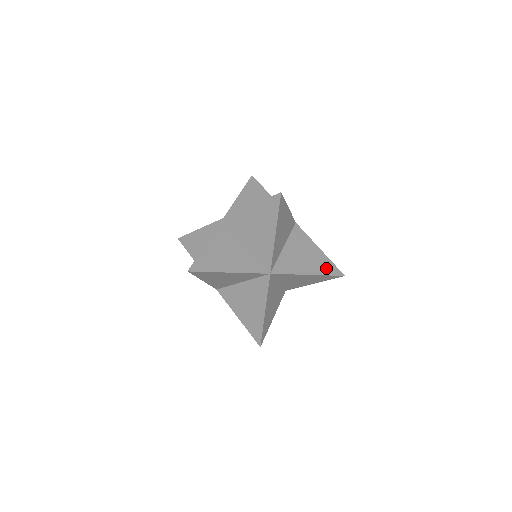
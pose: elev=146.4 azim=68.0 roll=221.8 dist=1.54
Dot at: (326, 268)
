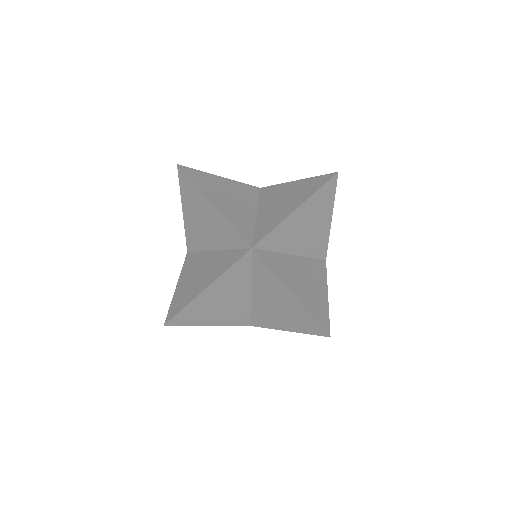
Dot at: (316, 310)
